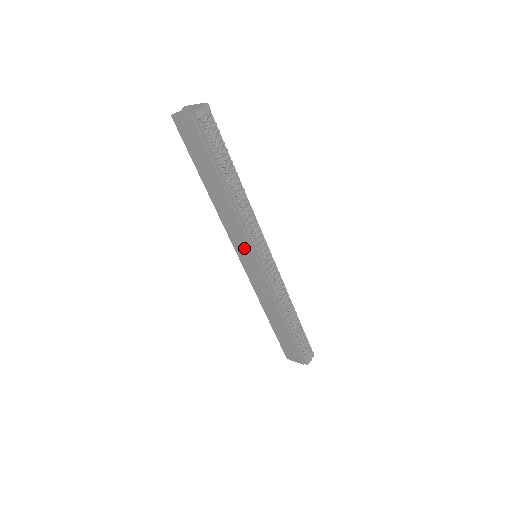
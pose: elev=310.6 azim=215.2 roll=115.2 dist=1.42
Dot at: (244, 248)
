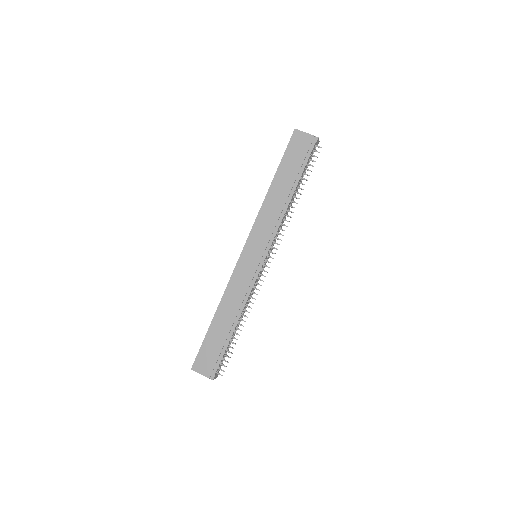
Dot at: (259, 242)
